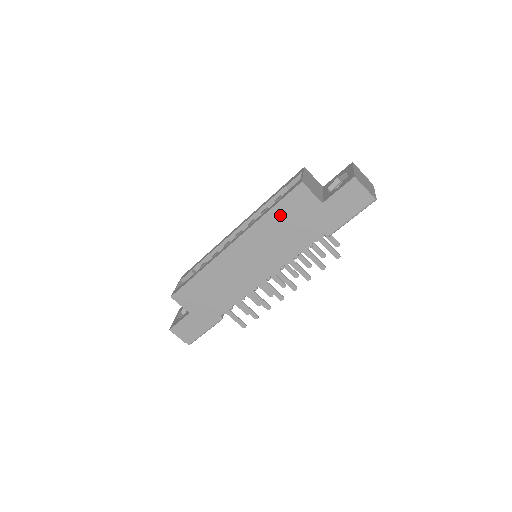
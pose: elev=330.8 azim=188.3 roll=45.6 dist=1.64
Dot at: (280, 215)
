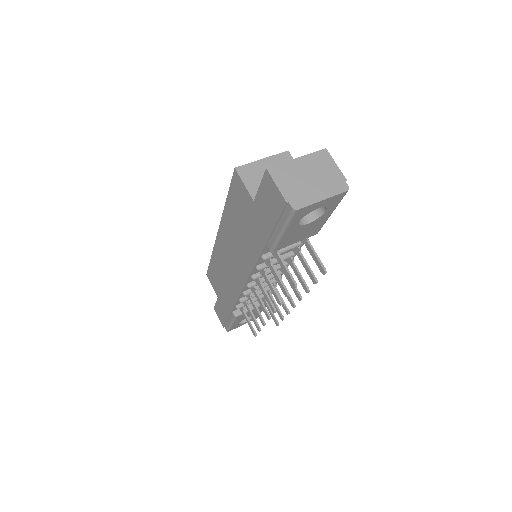
Dot at: (233, 208)
